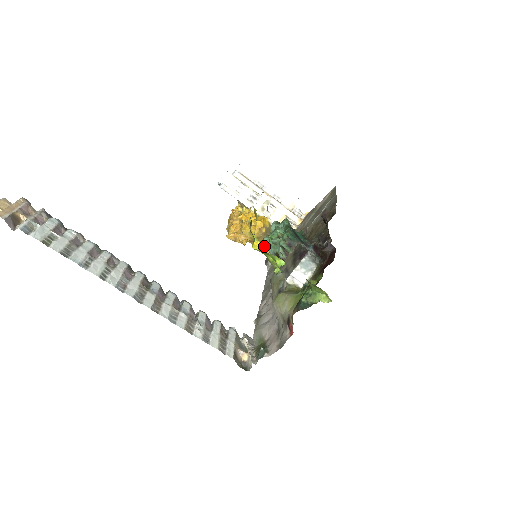
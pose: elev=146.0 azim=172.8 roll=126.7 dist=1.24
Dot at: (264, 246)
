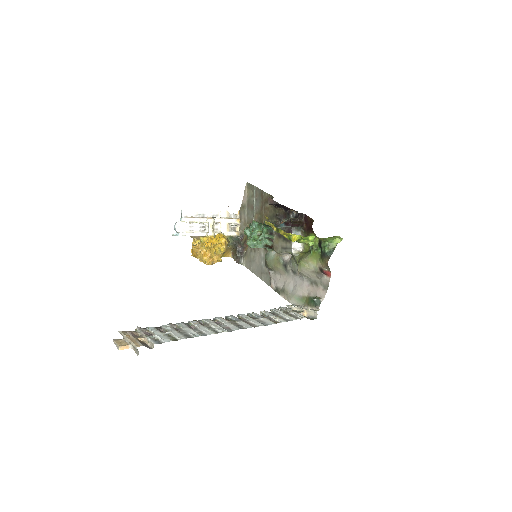
Dot at: (252, 247)
